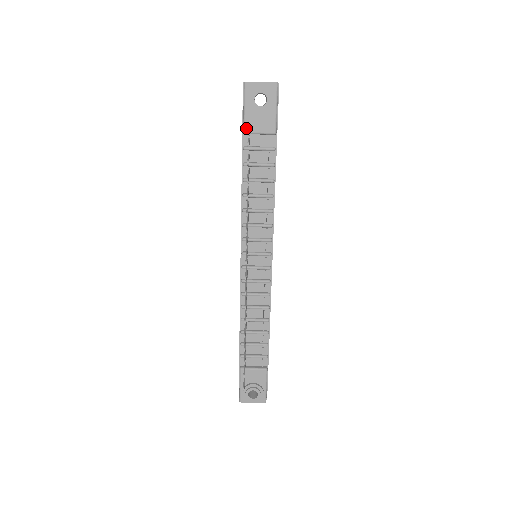
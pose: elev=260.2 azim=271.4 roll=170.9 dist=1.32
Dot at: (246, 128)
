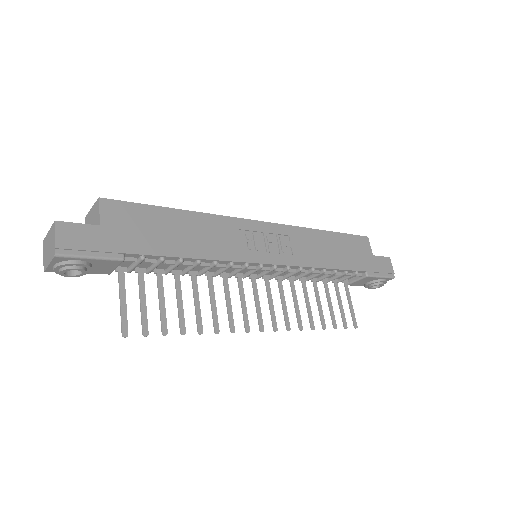
Dot at: occluded
